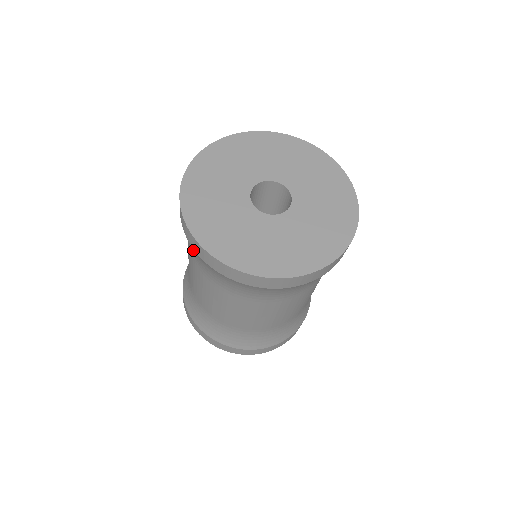
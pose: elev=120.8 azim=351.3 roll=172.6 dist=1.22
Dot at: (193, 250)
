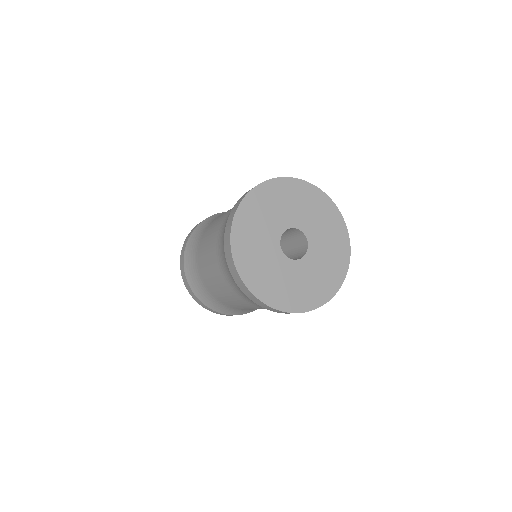
Dot at: (223, 234)
